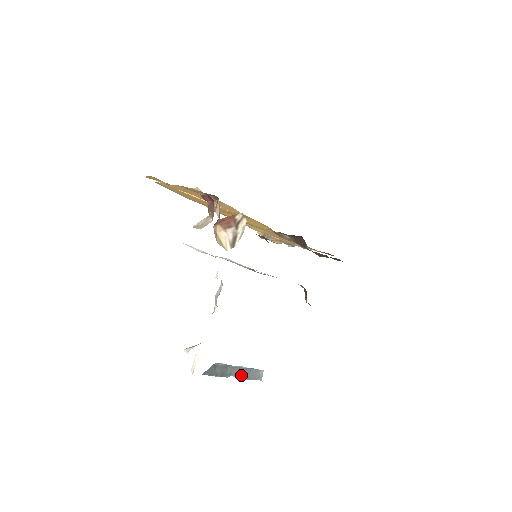
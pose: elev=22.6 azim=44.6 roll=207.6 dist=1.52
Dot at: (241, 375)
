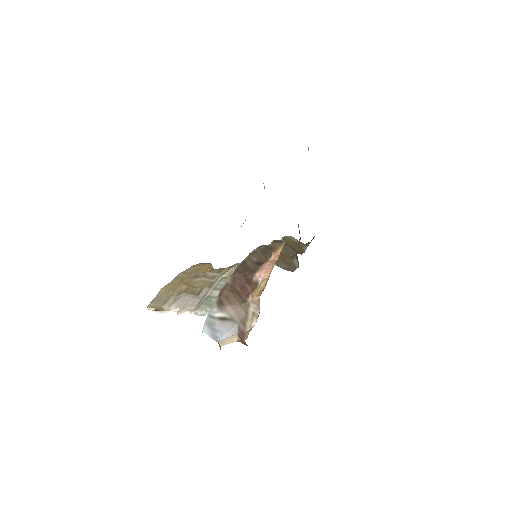
Dot at: occluded
